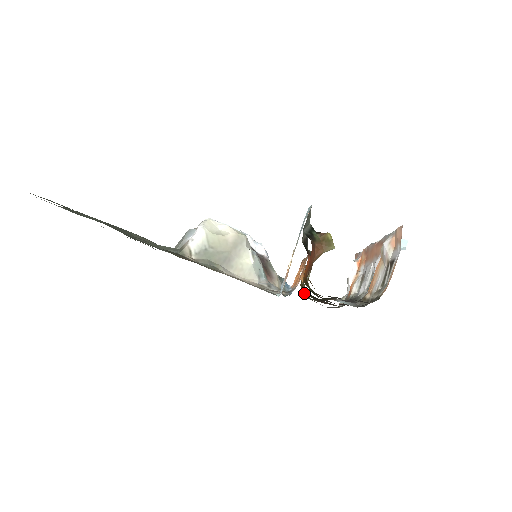
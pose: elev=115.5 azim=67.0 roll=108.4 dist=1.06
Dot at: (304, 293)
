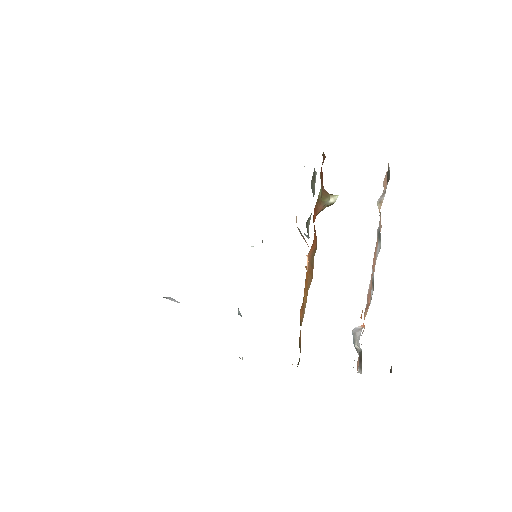
Dot at: occluded
